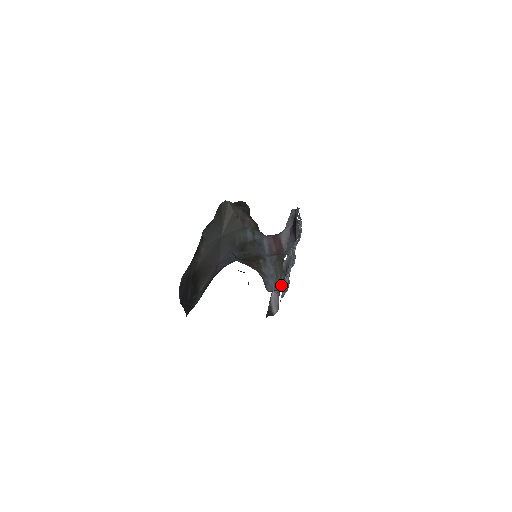
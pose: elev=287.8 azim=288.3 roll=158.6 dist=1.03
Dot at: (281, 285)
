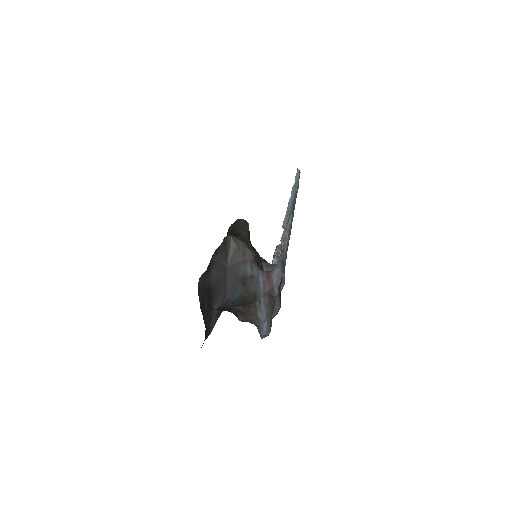
Dot at: occluded
